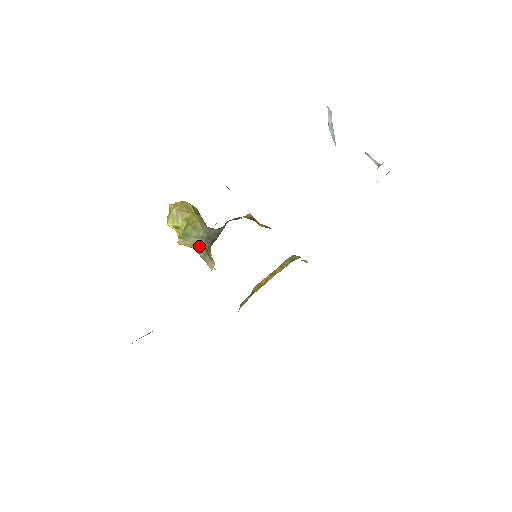
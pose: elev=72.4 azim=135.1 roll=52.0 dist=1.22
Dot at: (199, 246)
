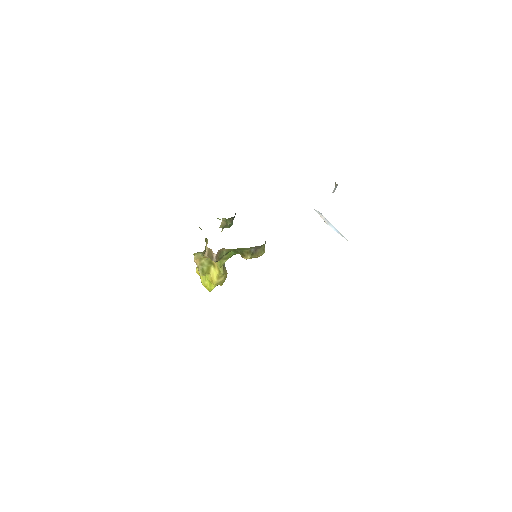
Dot at: occluded
